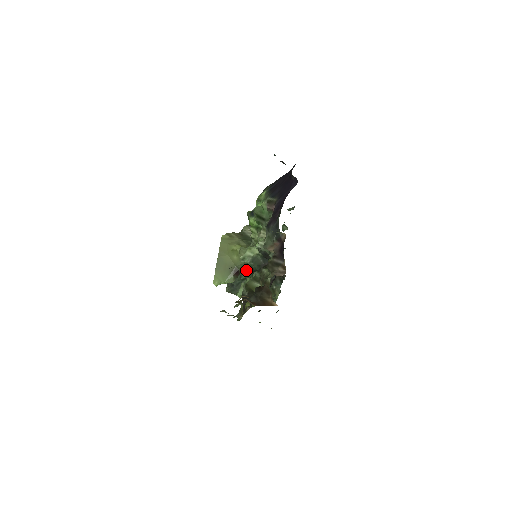
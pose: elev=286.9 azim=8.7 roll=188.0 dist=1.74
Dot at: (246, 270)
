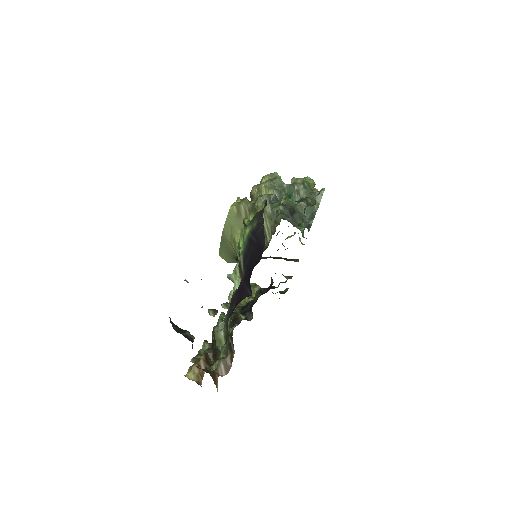
Dot at: occluded
